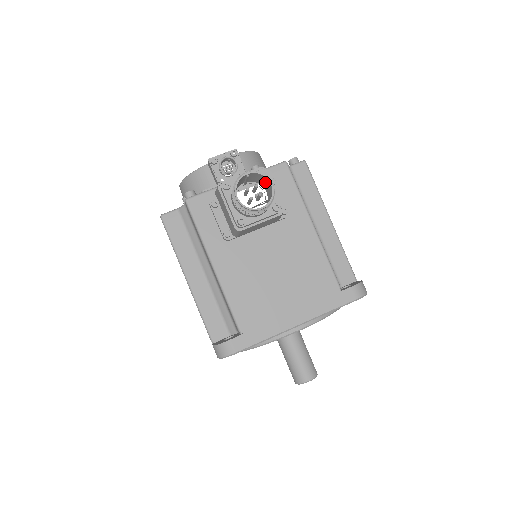
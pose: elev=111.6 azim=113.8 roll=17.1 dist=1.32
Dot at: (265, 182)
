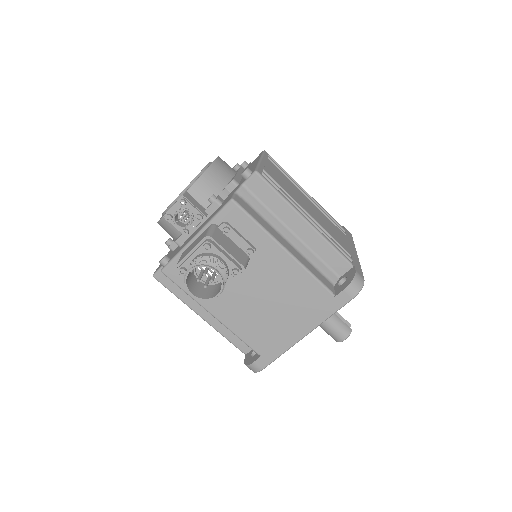
Dot at: (212, 263)
